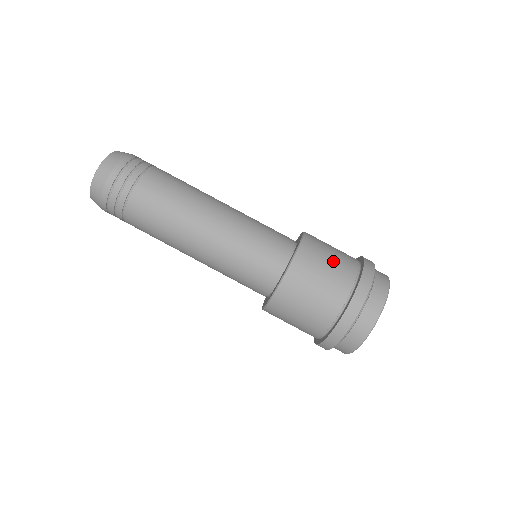
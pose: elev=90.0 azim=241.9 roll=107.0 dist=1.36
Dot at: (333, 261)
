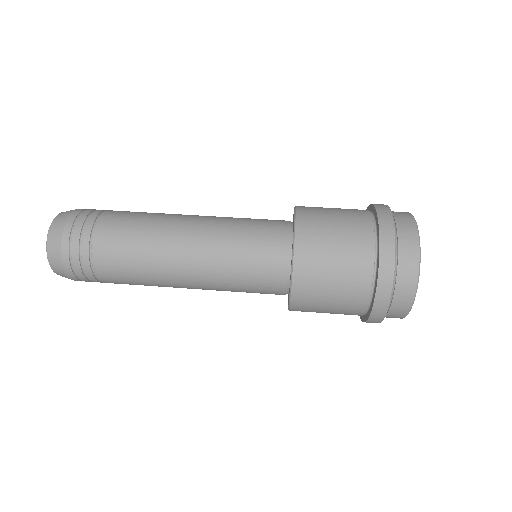
Dot at: (340, 227)
